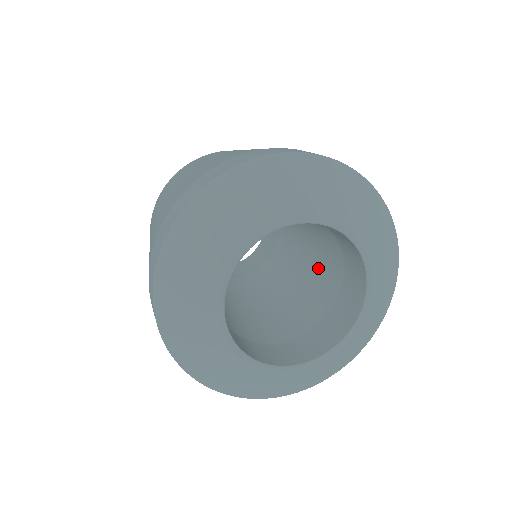
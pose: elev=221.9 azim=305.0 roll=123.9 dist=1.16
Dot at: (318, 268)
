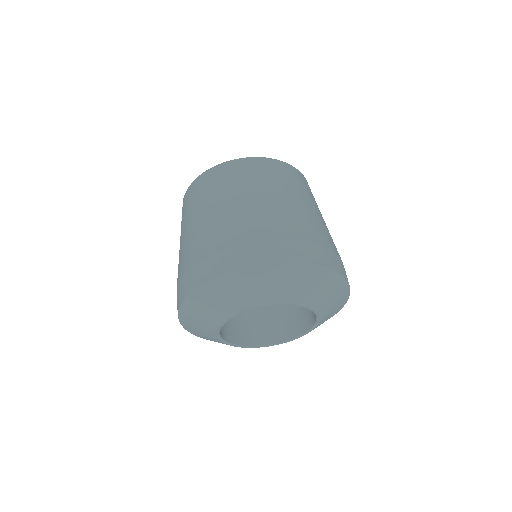
Dot at: occluded
